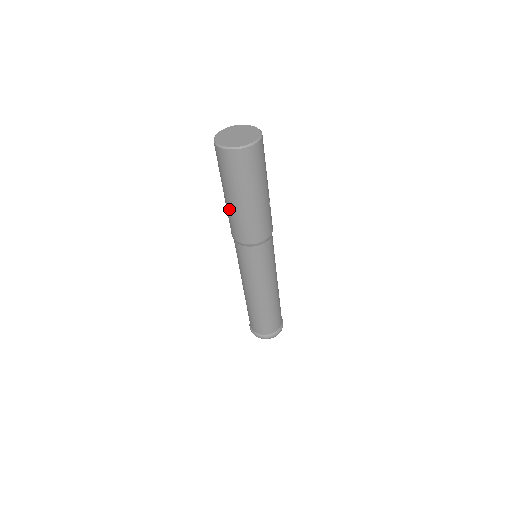
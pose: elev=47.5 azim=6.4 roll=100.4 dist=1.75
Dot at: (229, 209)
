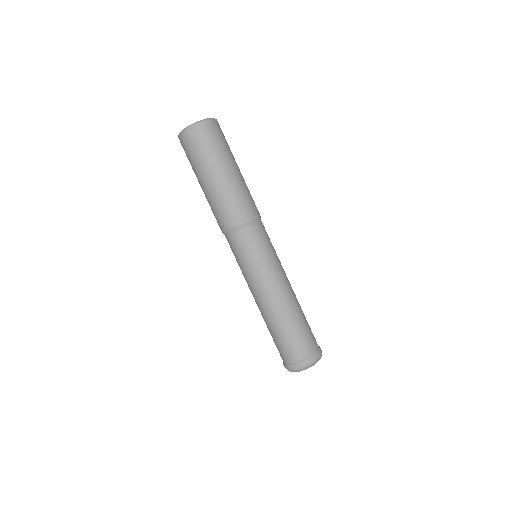
Dot at: (206, 198)
